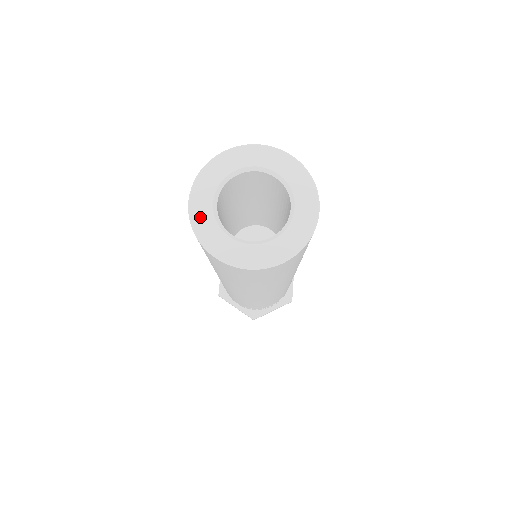
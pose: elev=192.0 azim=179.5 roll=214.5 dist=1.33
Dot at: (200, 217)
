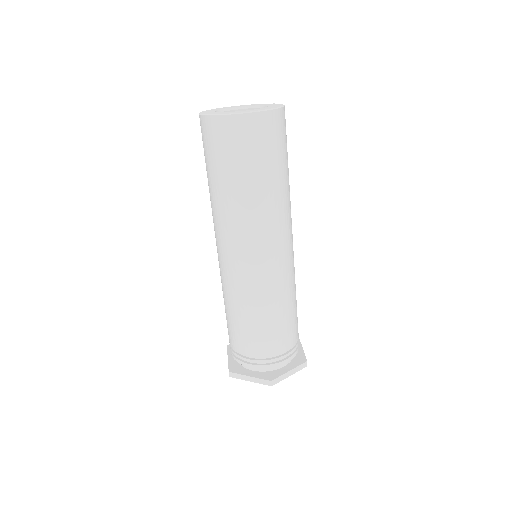
Dot at: (208, 113)
